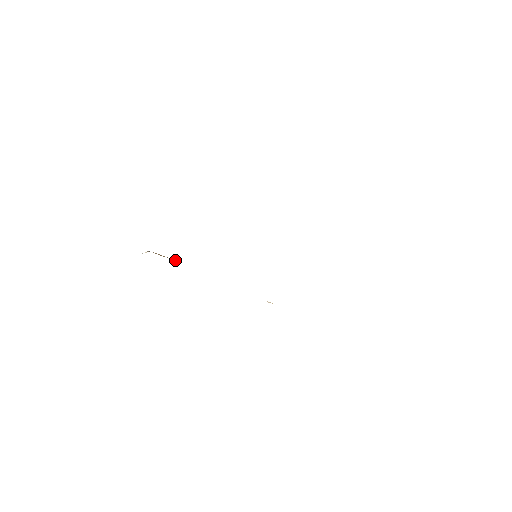
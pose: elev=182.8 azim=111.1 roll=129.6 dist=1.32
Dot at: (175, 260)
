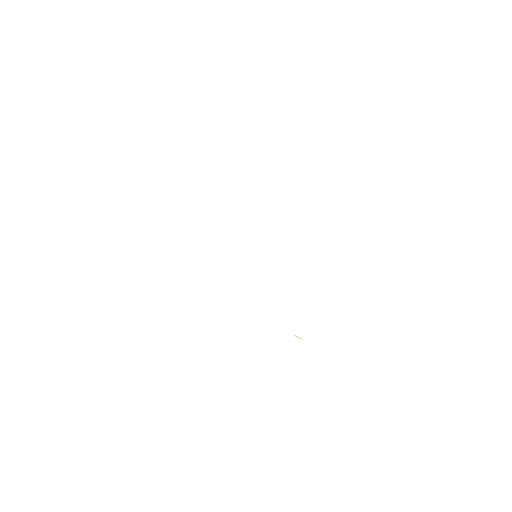
Dot at: occluded
